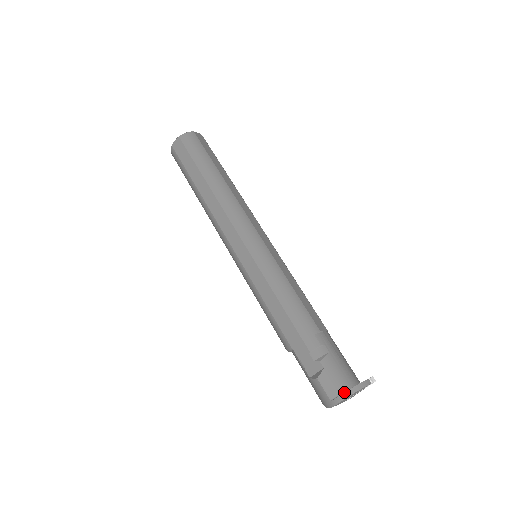
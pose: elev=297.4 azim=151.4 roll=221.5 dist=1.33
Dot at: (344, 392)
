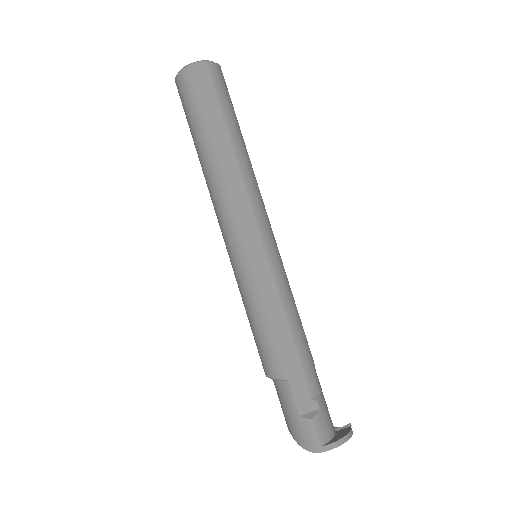
Dot at: (339, 439)
